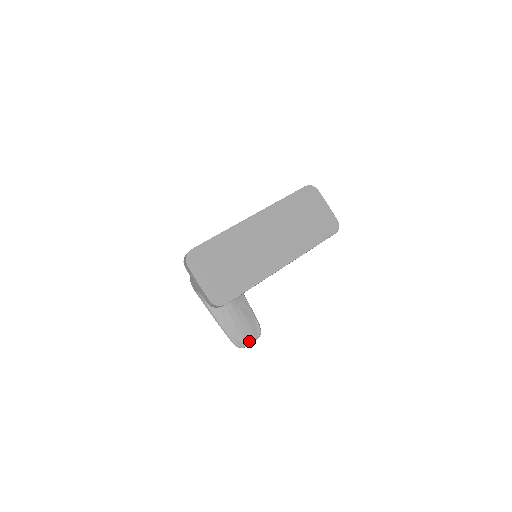
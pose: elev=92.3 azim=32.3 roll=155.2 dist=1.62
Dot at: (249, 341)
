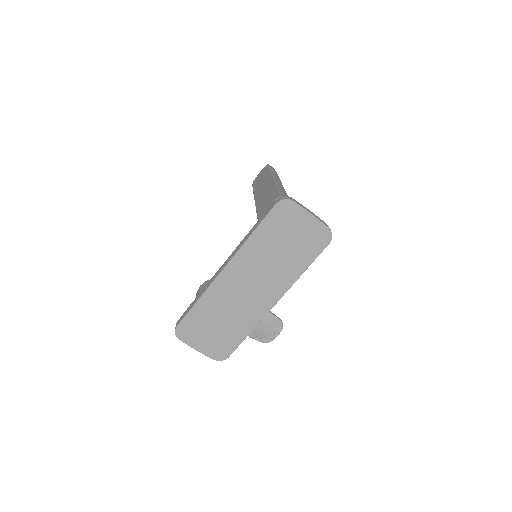
Dot at: (273, 336)
